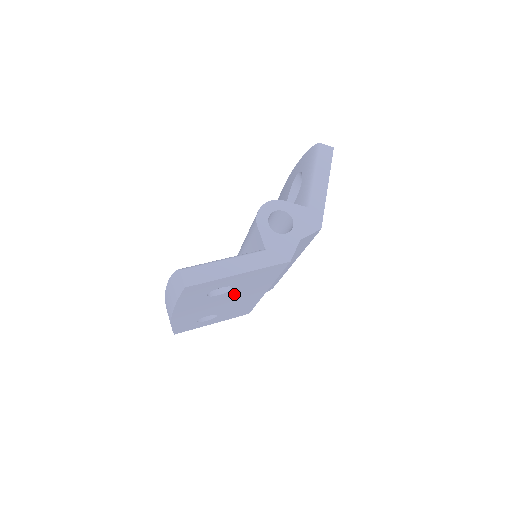
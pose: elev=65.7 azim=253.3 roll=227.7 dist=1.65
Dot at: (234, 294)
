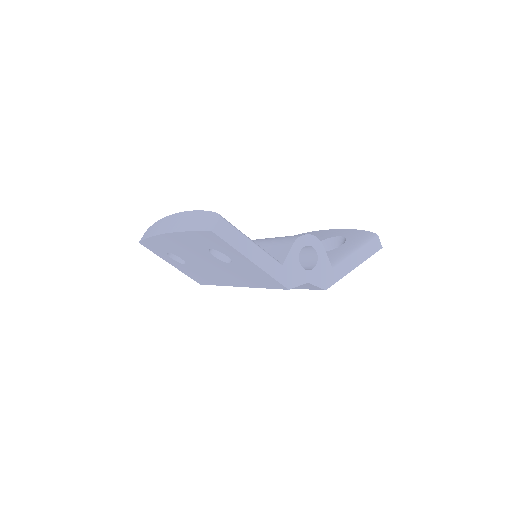
Dot at: (222, 266)
